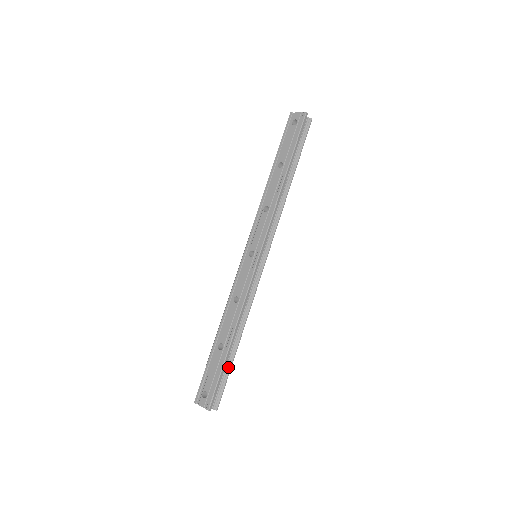
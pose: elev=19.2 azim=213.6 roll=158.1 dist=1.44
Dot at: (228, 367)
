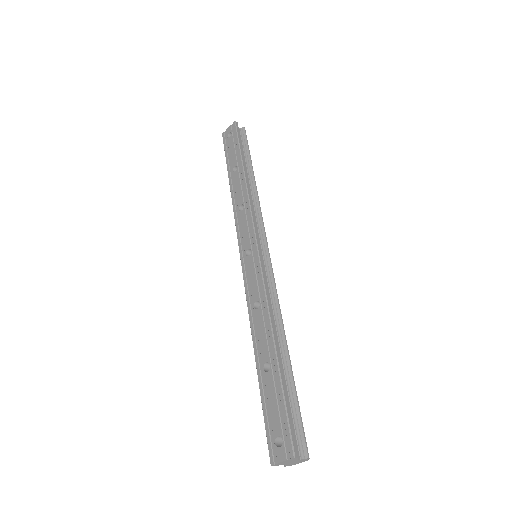
Dot at: (291, 389)
